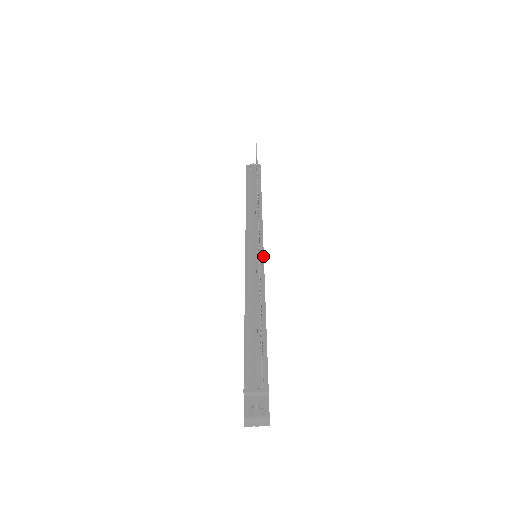
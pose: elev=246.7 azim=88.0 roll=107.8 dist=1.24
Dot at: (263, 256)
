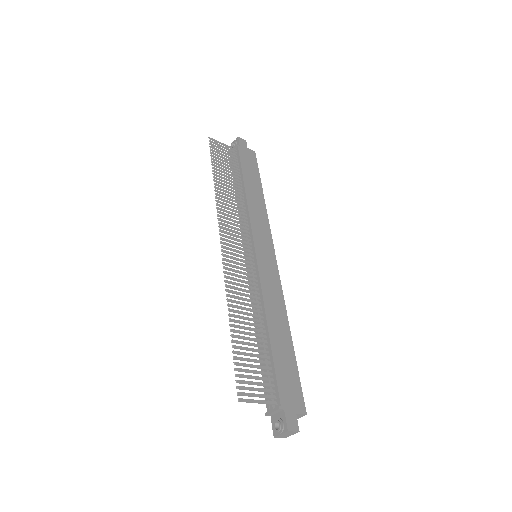
Dot at: (255, 258)
